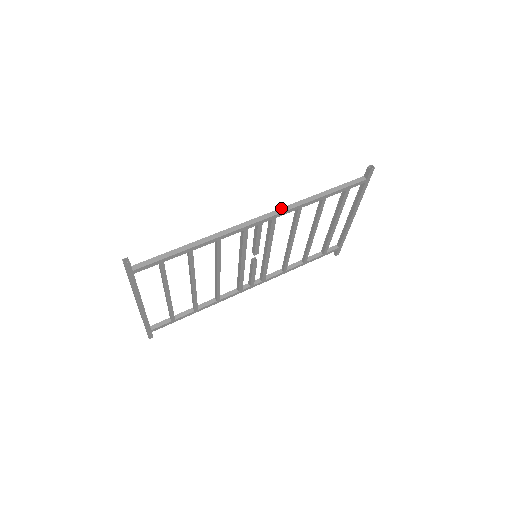
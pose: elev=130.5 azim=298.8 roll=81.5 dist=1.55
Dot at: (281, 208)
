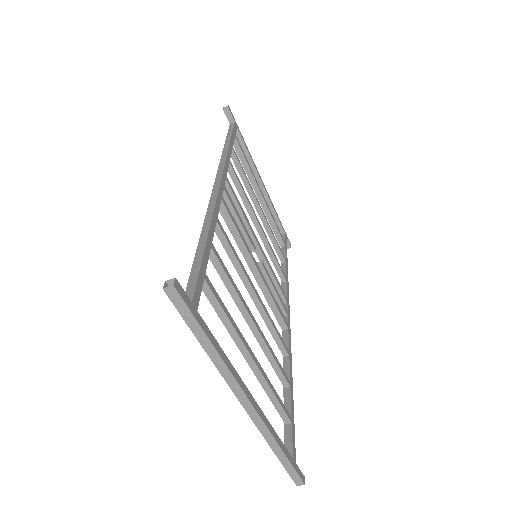
Dot at: (218, 168)
